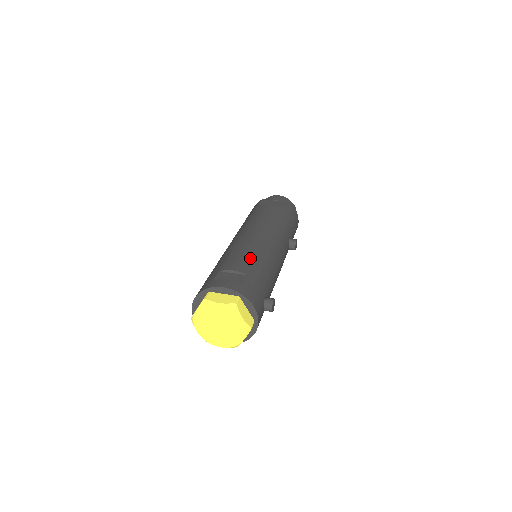
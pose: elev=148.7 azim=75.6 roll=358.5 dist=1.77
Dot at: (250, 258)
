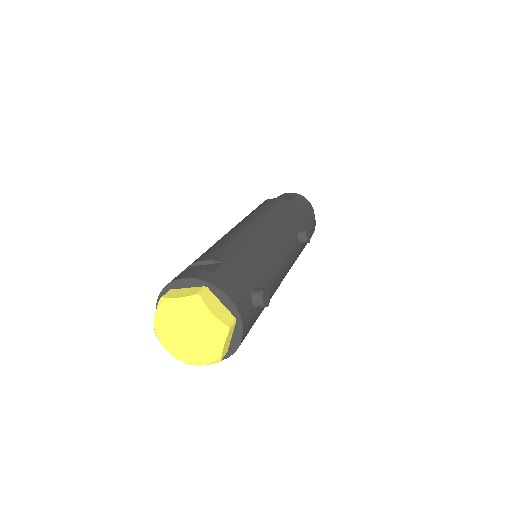
Dot at: (230, 246)
